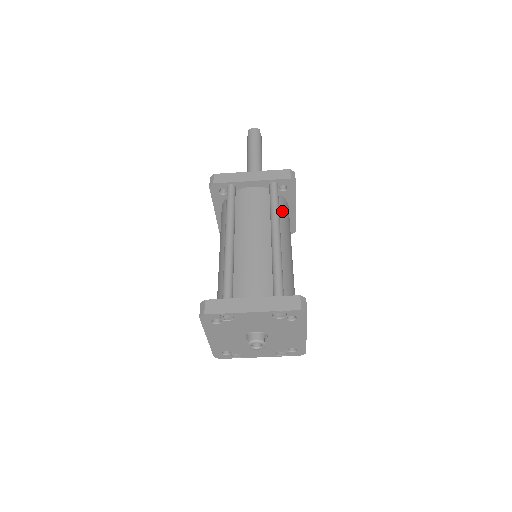
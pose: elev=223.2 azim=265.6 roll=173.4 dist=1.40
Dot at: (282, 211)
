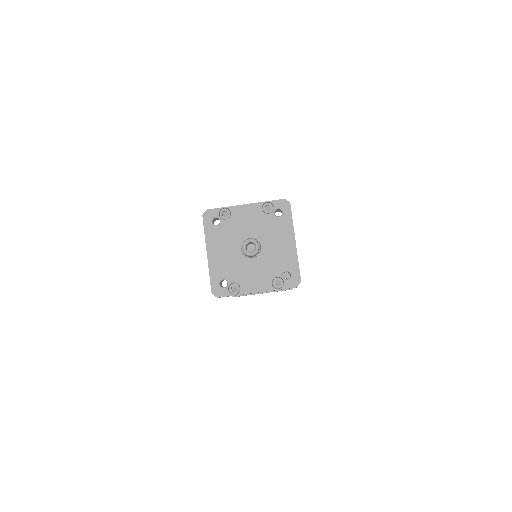
Dot at: occluded
